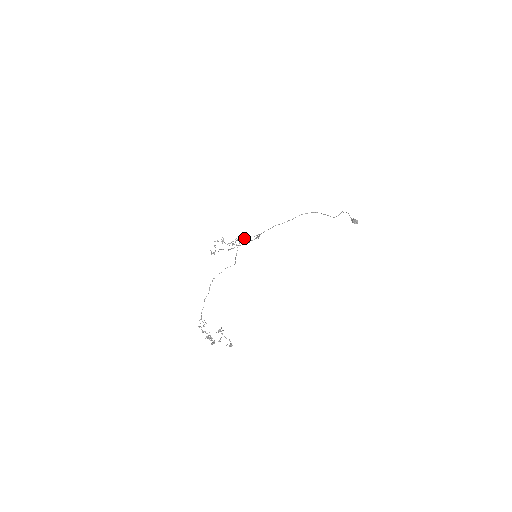
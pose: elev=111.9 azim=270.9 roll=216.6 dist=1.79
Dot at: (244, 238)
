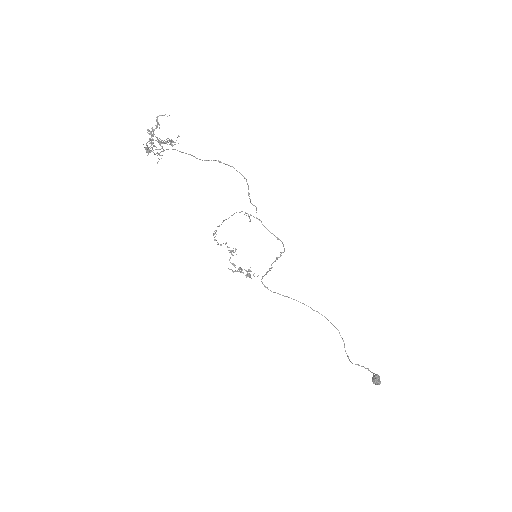
Dot at: occluded
